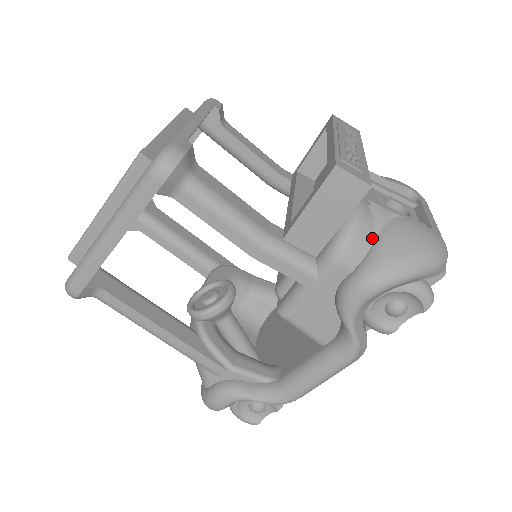
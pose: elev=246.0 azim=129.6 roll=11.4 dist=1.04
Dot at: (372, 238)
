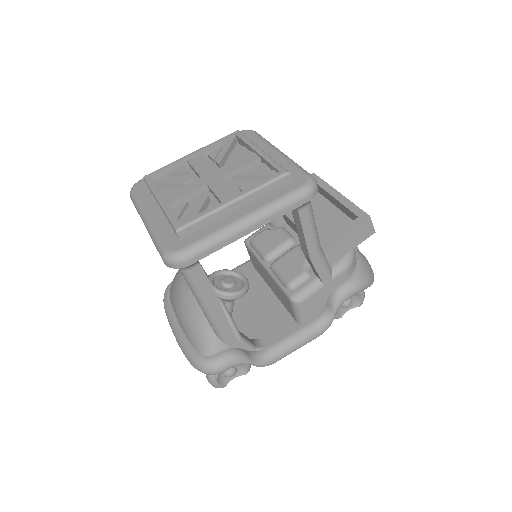
Dot at: (356, 260)
